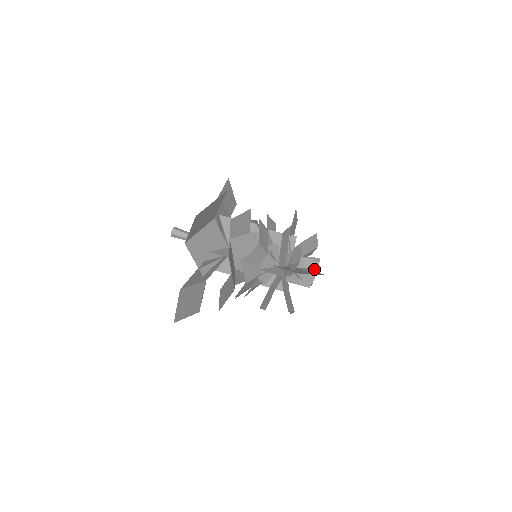
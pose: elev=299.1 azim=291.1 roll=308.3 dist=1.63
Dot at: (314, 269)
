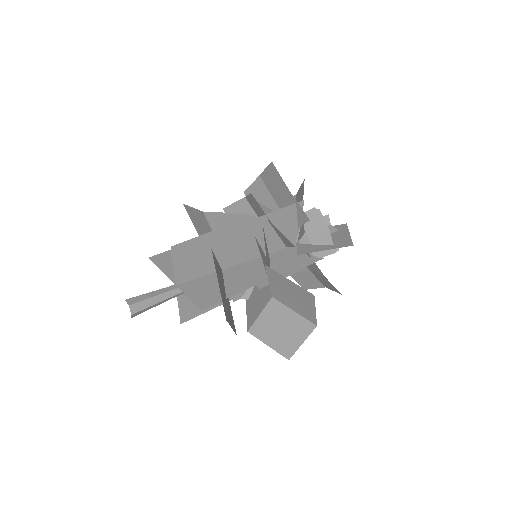
Dot at: (328, 225)
